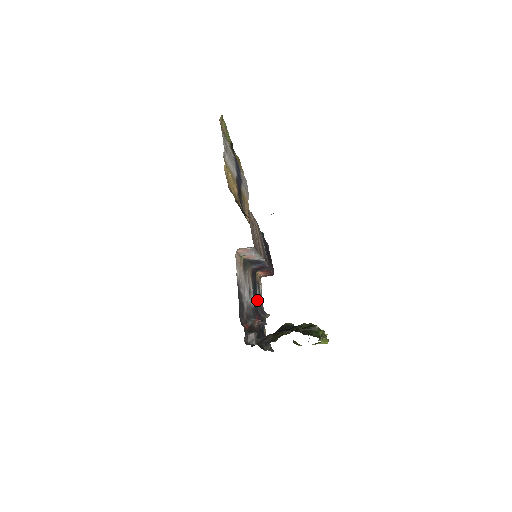
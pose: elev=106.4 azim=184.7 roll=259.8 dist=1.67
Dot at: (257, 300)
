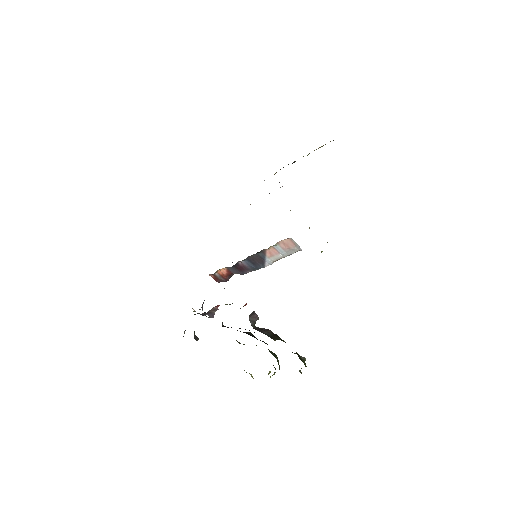
Dot at: occluded
